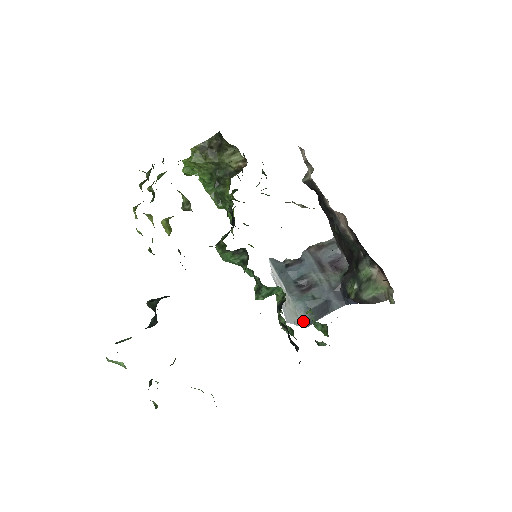
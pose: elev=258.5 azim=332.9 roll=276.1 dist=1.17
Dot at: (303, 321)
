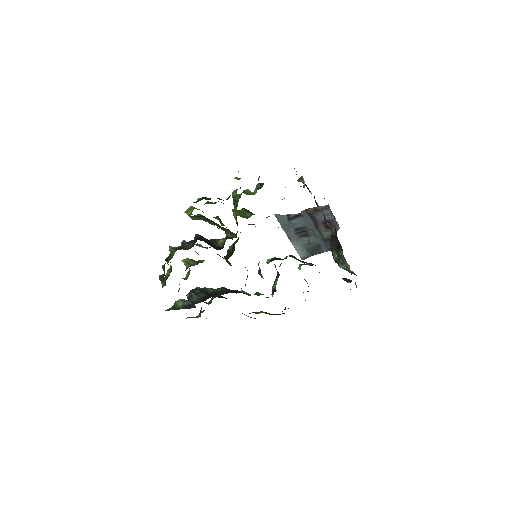
Dot at: (300, 256)
